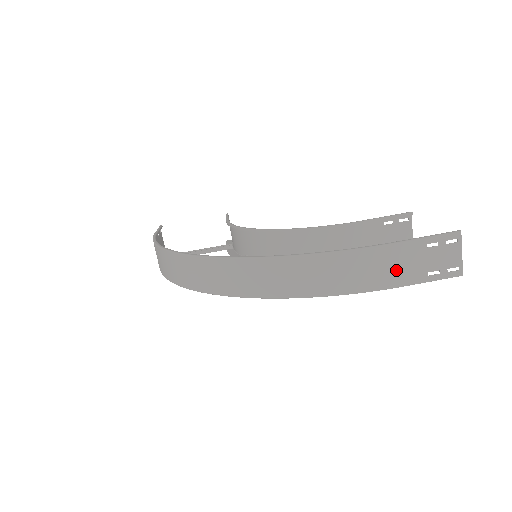
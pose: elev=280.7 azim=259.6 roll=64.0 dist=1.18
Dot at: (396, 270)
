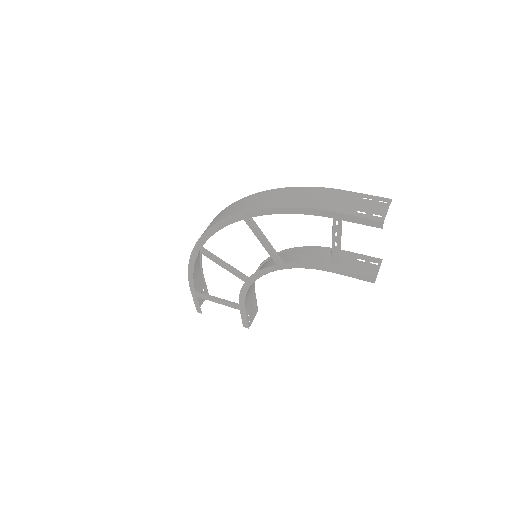
Dot at: (335, 202)
